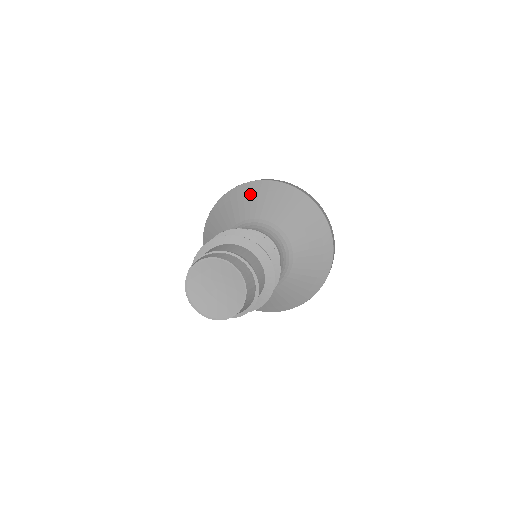
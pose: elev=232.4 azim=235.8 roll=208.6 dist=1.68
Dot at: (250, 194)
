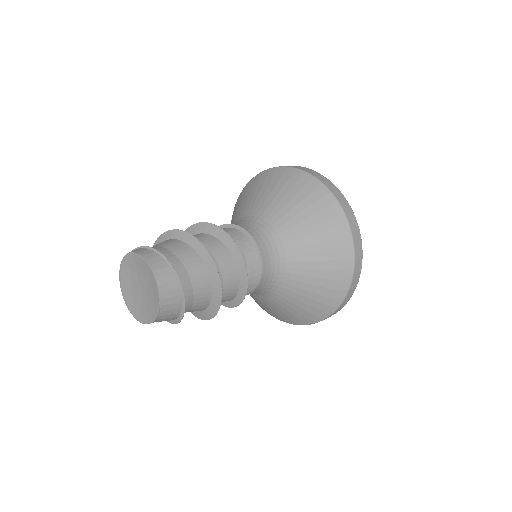
Dot at: (269, 182)
